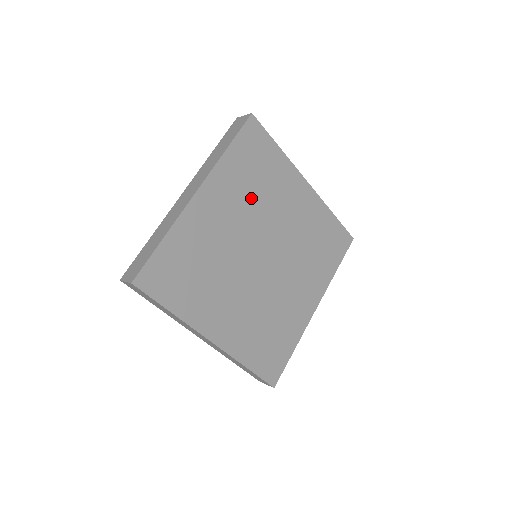
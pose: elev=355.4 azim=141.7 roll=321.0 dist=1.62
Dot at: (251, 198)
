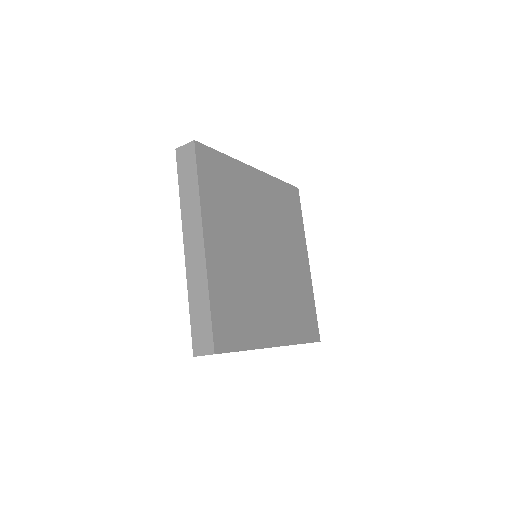
Dot at: (234, 214)
